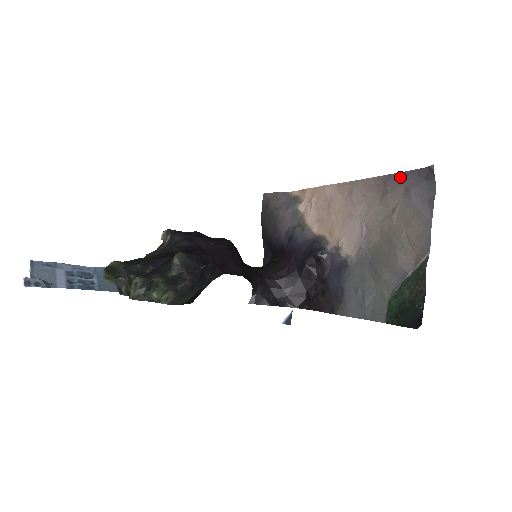
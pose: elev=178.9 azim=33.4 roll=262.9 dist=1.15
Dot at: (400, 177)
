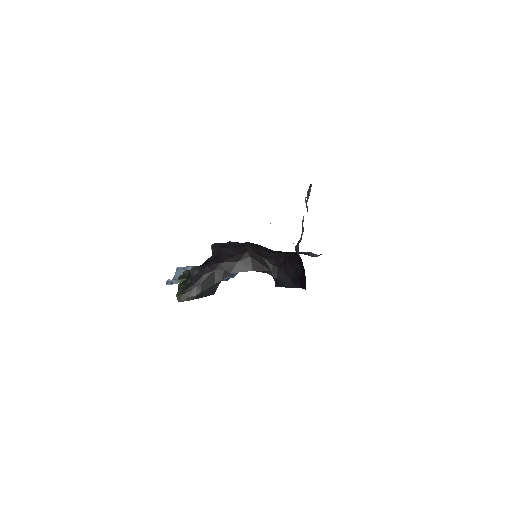
Dot at: occluded
